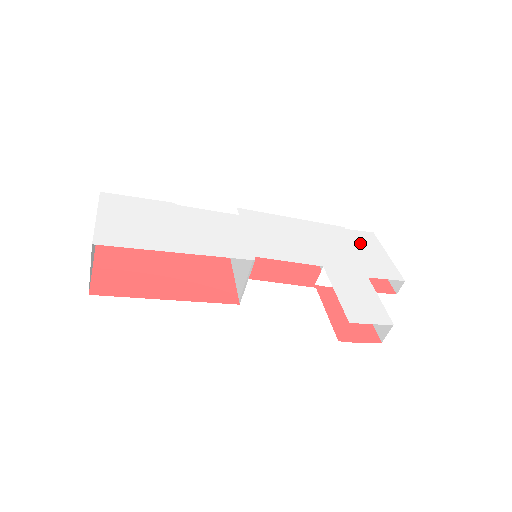
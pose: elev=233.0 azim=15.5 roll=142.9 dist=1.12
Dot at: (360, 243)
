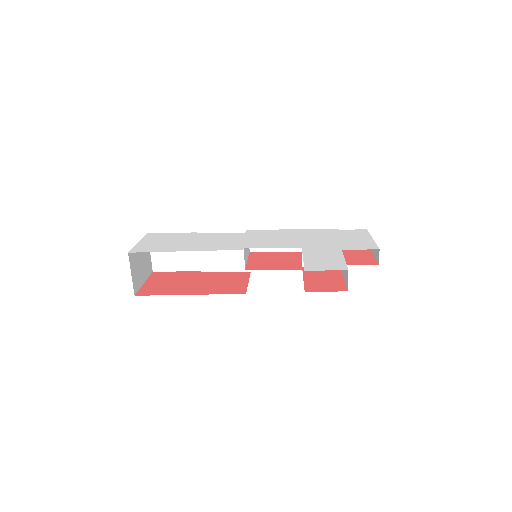
Dot at: (348, 235)
